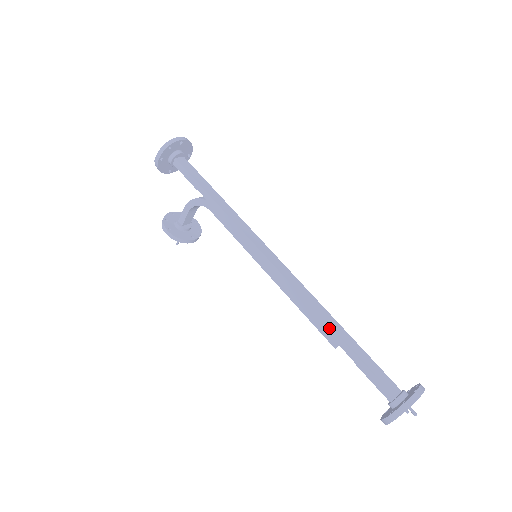
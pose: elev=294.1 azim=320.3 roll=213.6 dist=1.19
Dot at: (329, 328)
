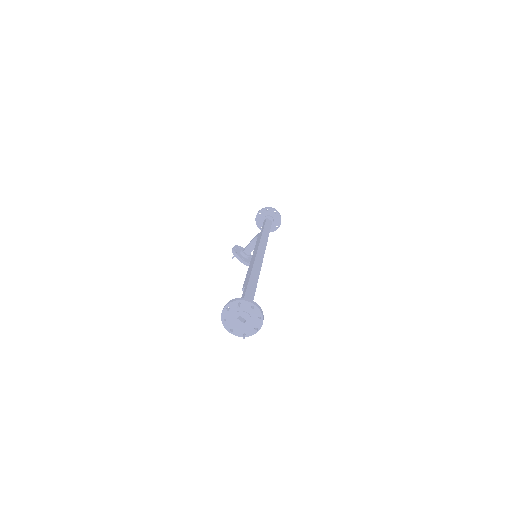
Dot at: (249, 278)
